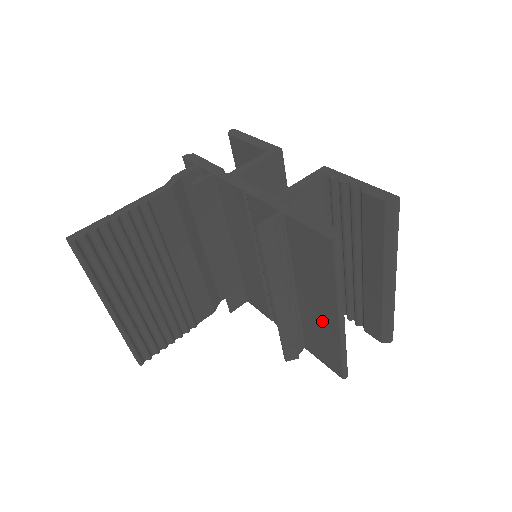
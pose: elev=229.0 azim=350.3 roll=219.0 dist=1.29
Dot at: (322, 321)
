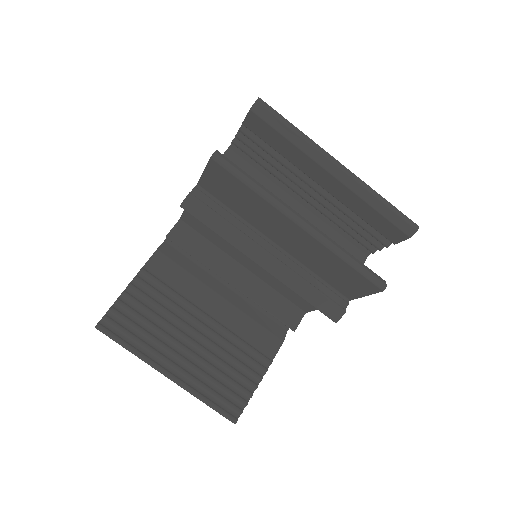
Dot at: (306, 247)
